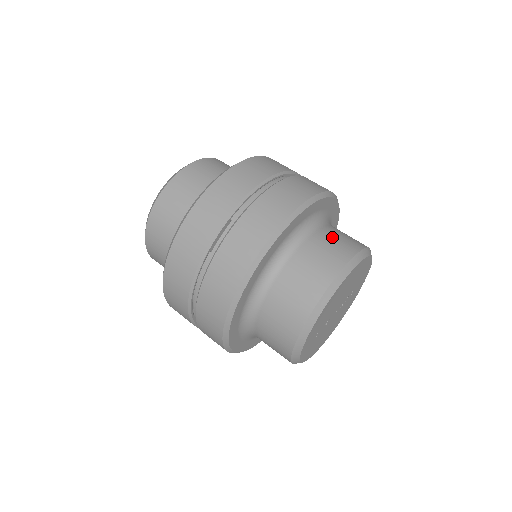
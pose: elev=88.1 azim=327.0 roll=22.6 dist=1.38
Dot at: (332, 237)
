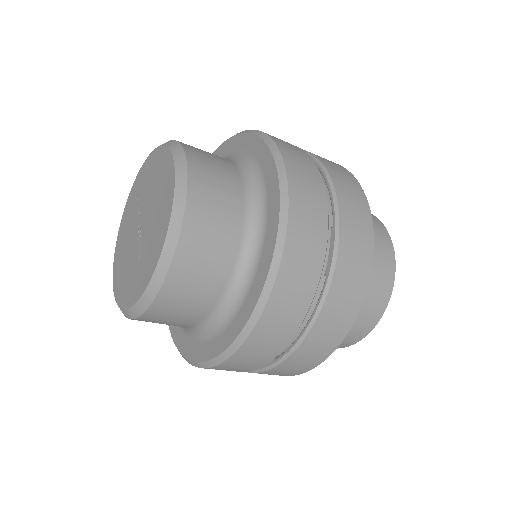
Dot at: occluded
